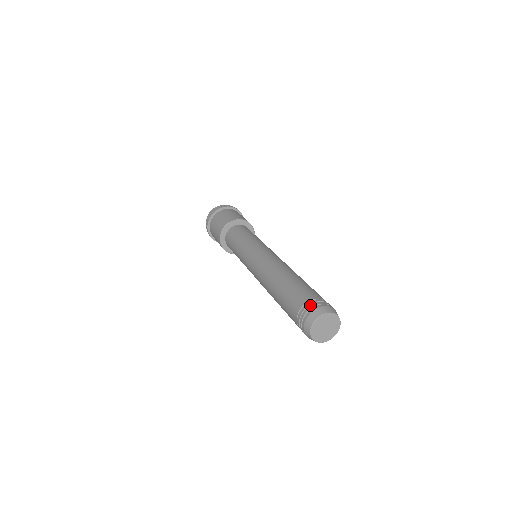
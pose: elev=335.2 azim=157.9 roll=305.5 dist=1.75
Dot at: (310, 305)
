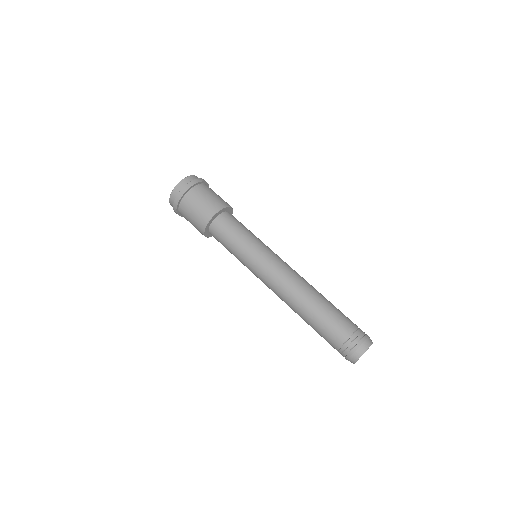
Dot at: (342, 354)
